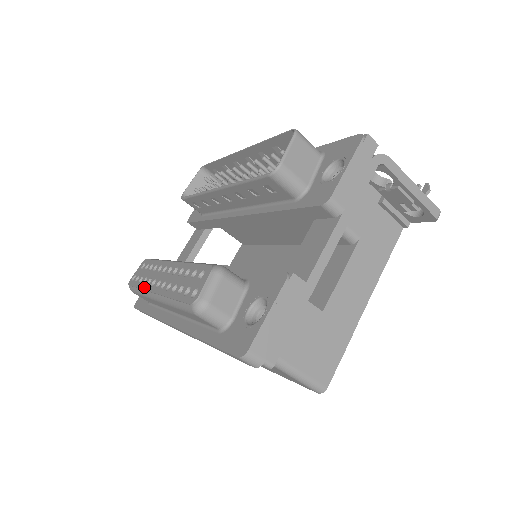
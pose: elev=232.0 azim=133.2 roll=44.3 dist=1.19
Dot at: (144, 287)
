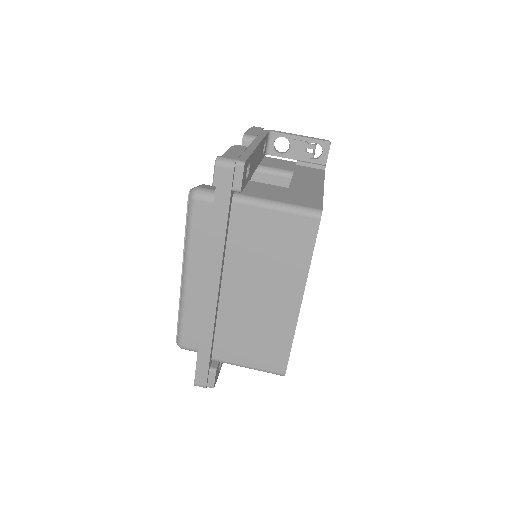
Dot at: (179, 299)
